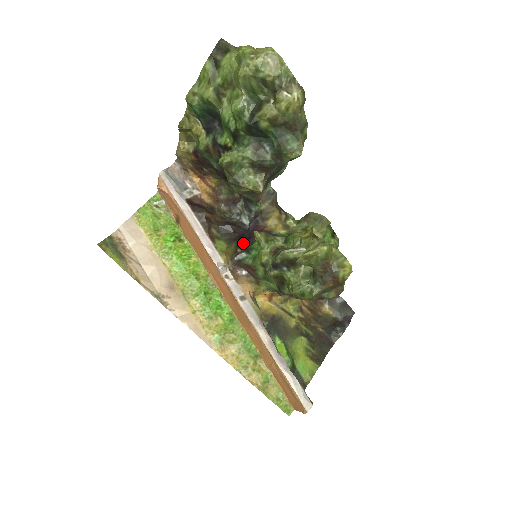
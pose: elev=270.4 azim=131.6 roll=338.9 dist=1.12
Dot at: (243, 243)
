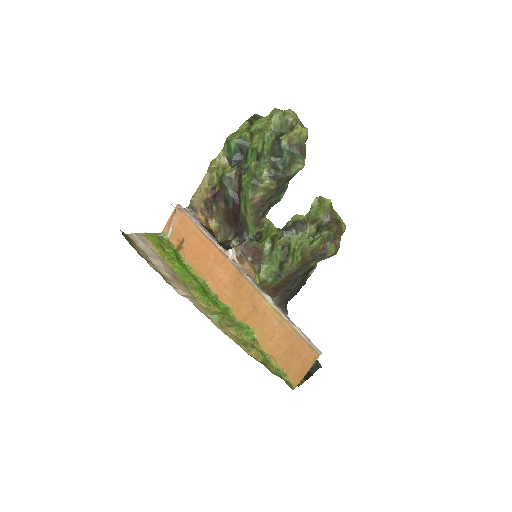
Dot at: occluded
